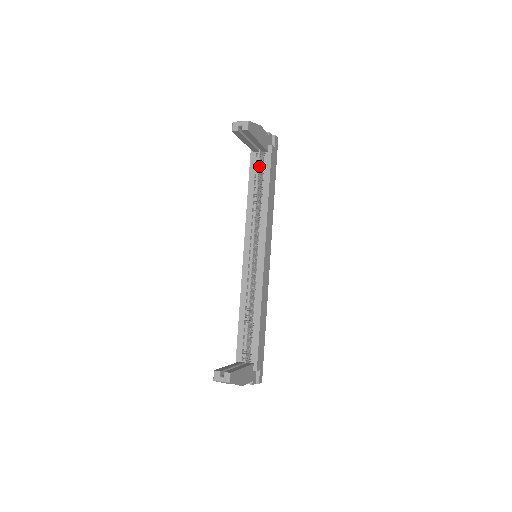
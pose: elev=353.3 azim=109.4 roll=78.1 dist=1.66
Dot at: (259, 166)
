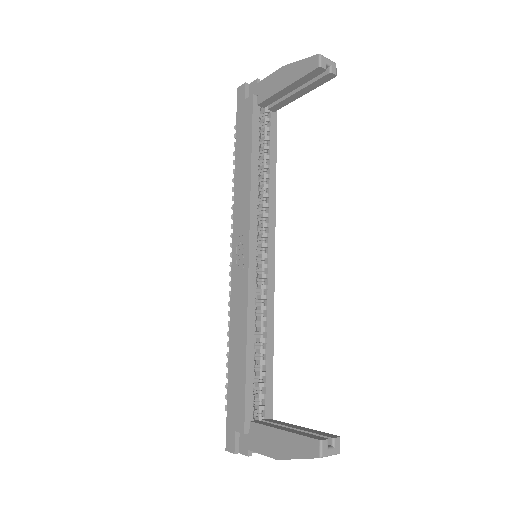
Dot at: (260, 127)
